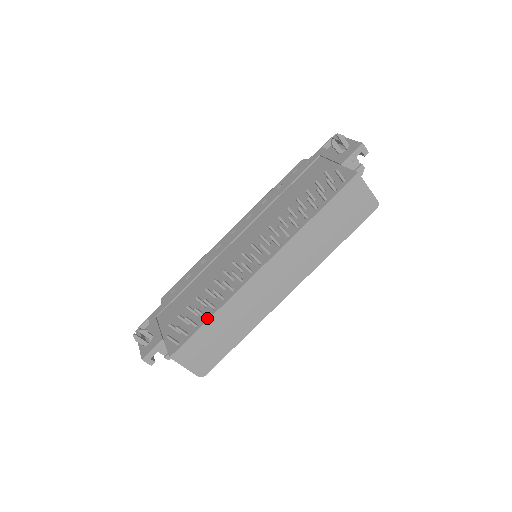
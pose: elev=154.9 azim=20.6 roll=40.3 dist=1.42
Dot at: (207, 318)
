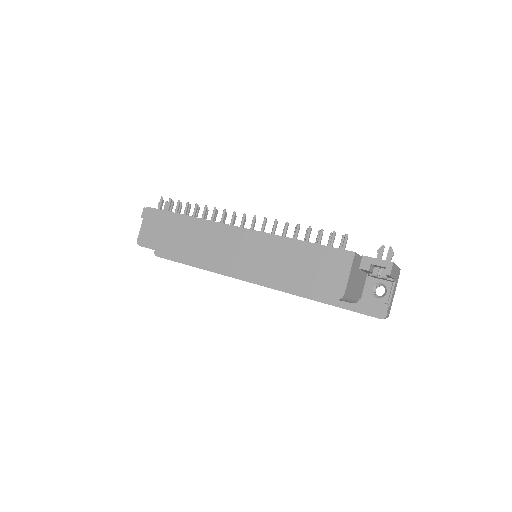
Dot at: (184, 214)
